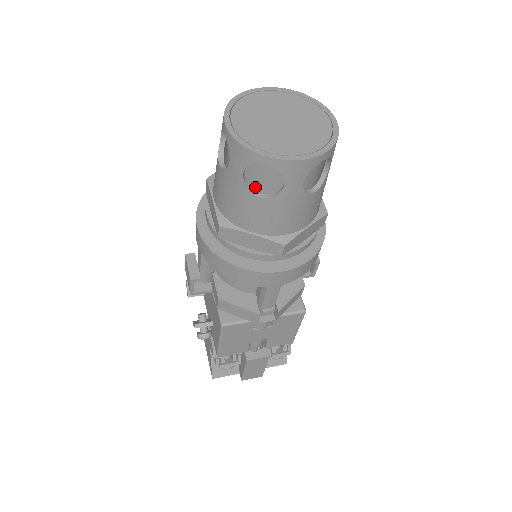
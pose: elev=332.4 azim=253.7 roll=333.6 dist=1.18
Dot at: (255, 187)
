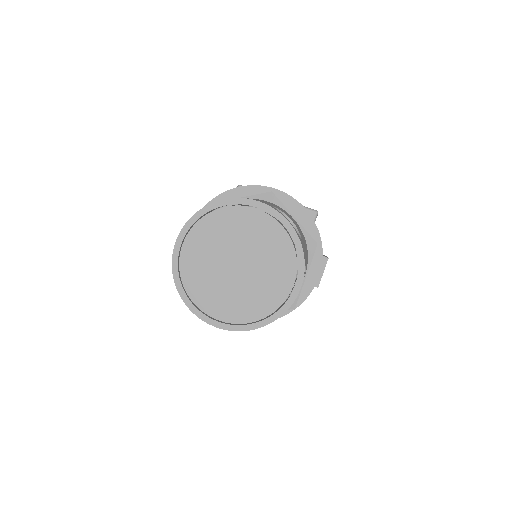
Dot at: occluded
